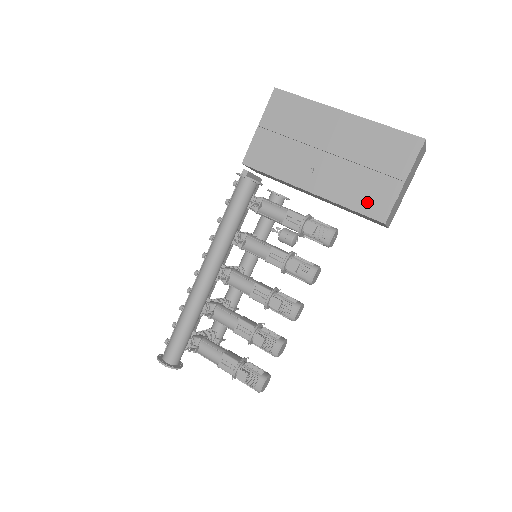
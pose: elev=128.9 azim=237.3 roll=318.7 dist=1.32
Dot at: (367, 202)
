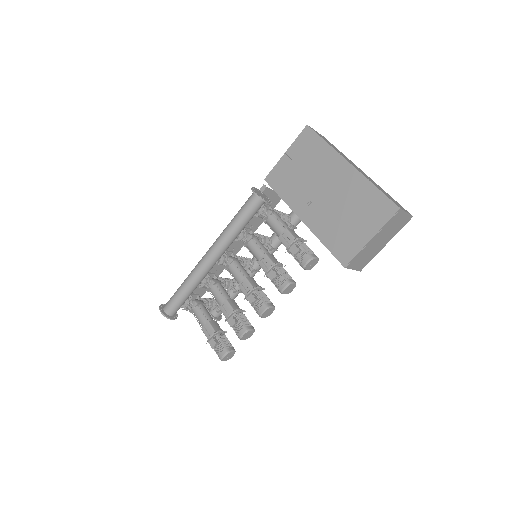
Dot at: (338, 245)
